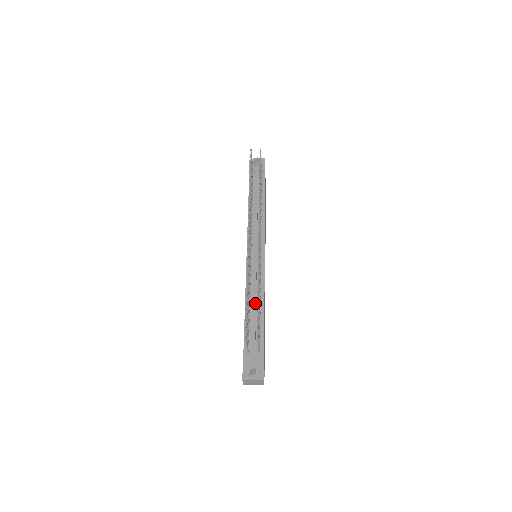
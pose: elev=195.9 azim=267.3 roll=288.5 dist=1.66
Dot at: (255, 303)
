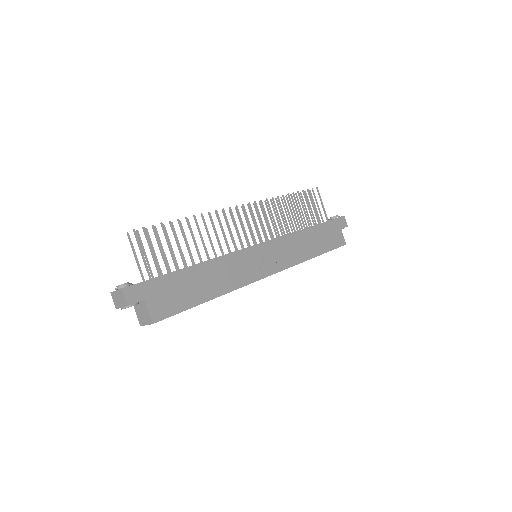
Dot at: (200, 262)
